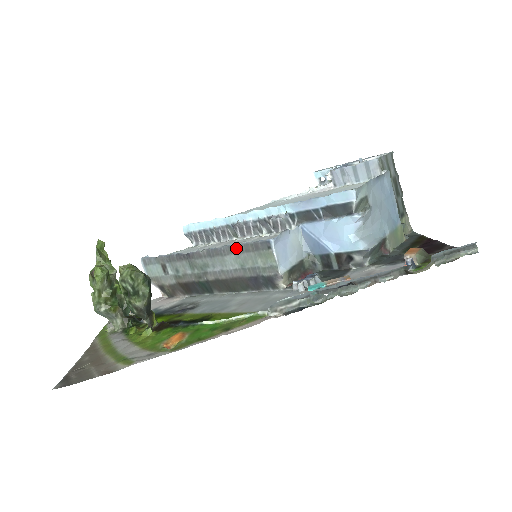
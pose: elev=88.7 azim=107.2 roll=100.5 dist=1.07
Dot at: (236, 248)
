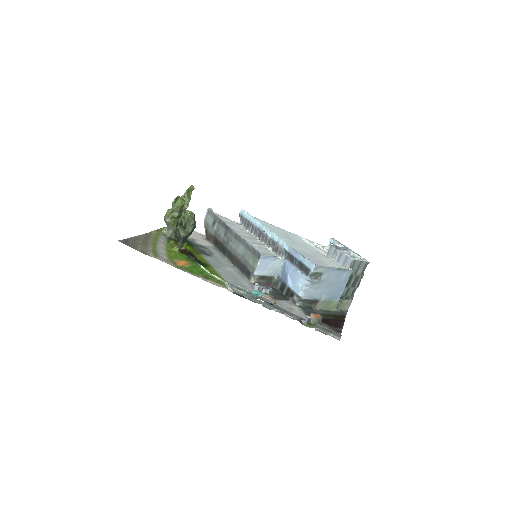
Dot at: (247, 245)
